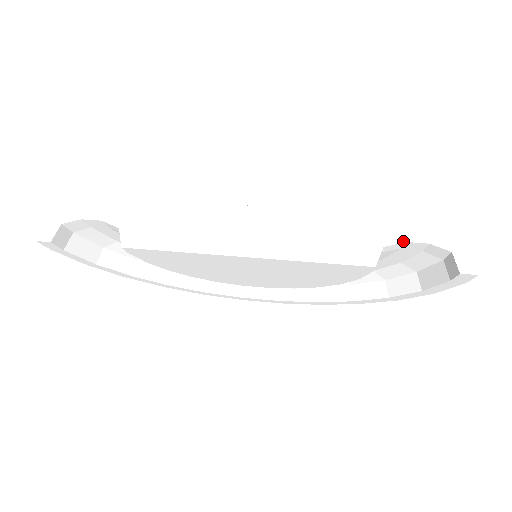
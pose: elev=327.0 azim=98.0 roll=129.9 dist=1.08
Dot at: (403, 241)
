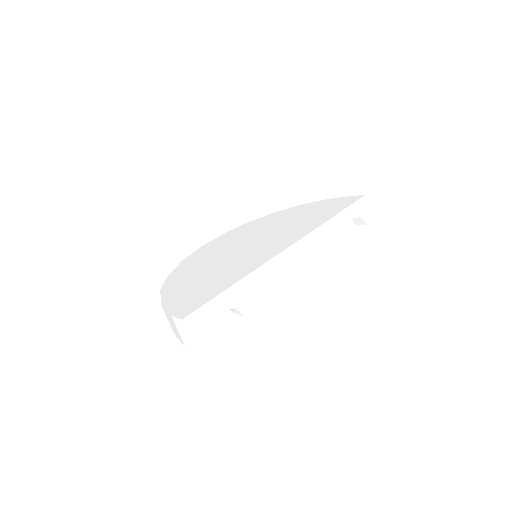
Dot at: (347, 223)
